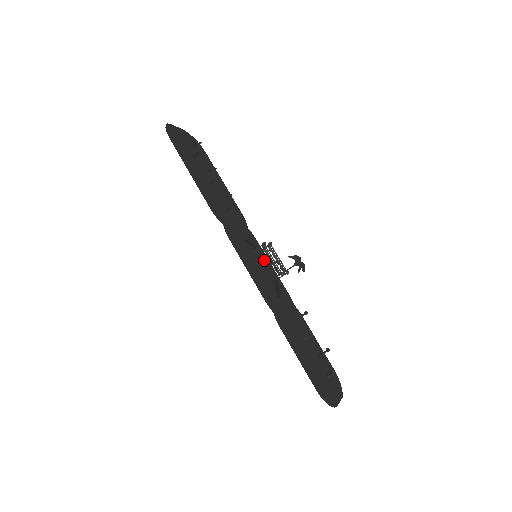
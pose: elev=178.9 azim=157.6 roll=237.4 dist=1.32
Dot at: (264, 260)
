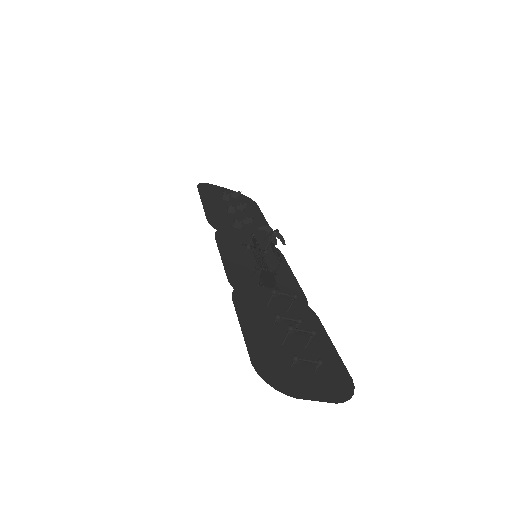
Dot at: occluded
